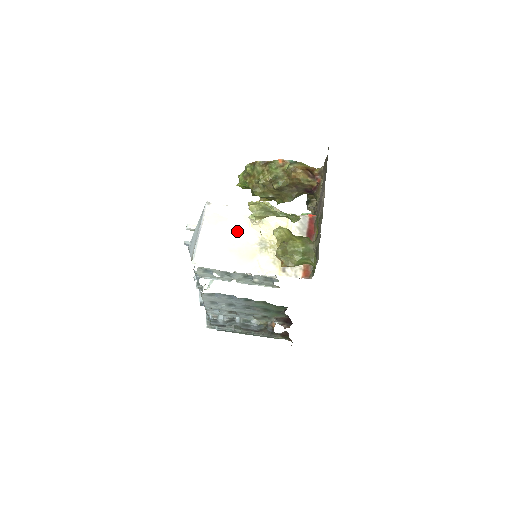
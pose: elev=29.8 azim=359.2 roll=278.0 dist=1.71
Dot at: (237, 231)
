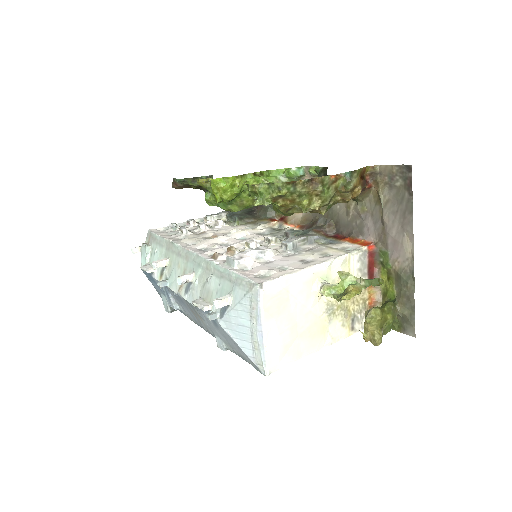
Dot at: (302, 308)
